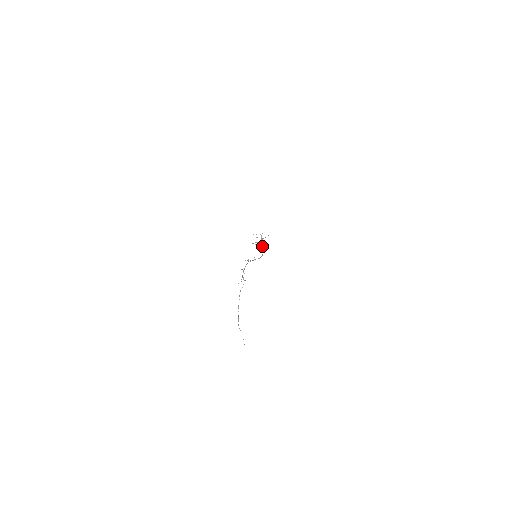
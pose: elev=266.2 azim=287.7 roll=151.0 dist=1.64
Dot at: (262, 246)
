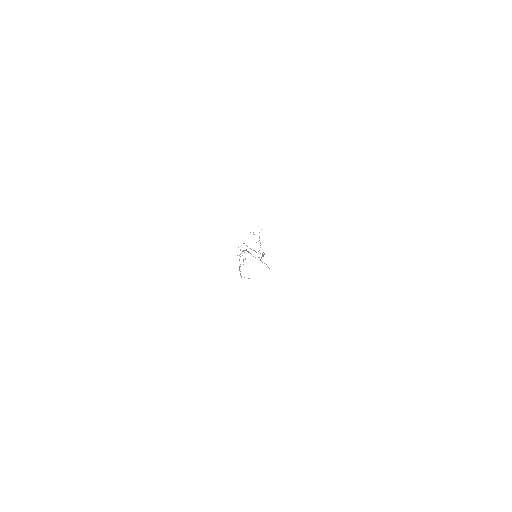
Dot at: (262, 255)
